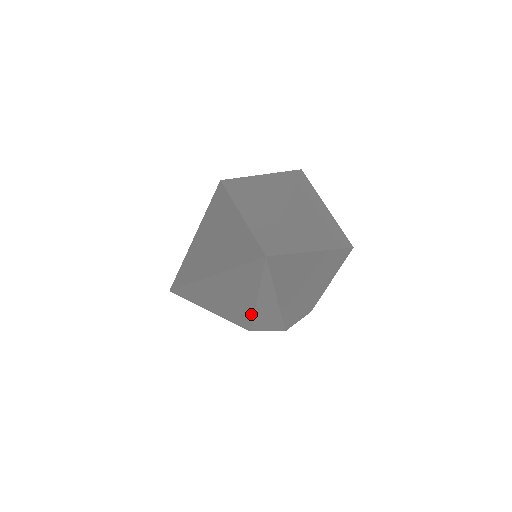
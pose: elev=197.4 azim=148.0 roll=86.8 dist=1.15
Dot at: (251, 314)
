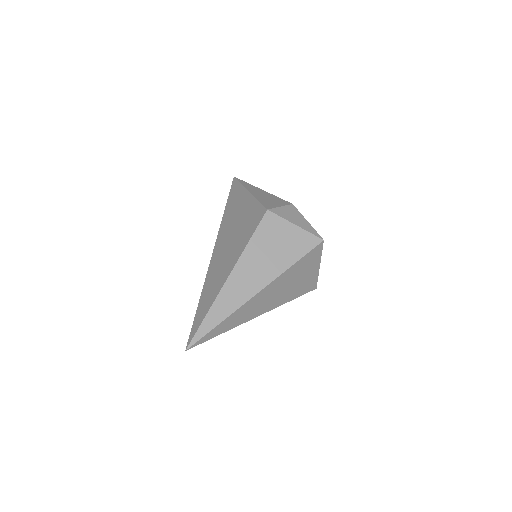
Dot at: occluded
